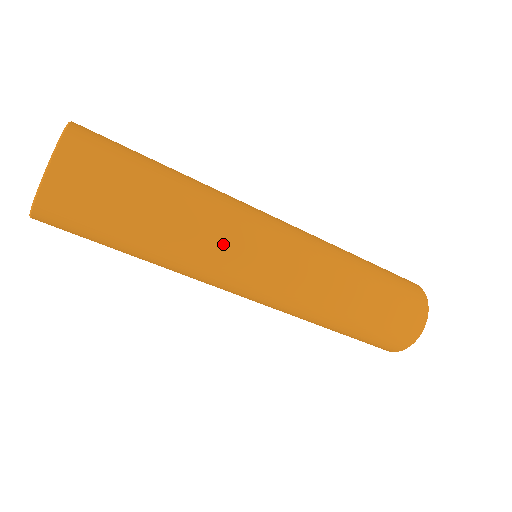
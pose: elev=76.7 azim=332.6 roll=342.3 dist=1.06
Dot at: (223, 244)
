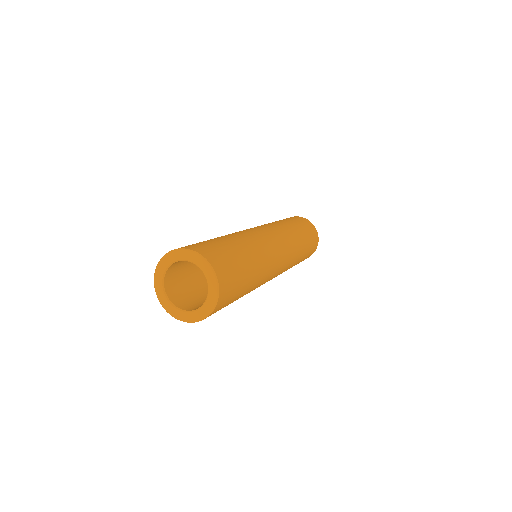
Dot at: occluded
